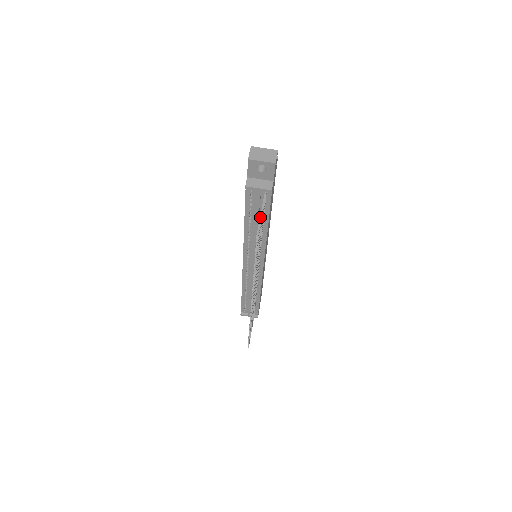
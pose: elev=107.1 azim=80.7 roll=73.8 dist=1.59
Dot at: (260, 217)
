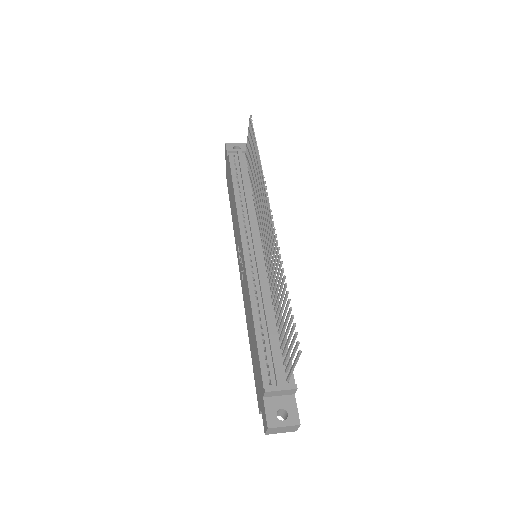
Dot at: (248, 133)
